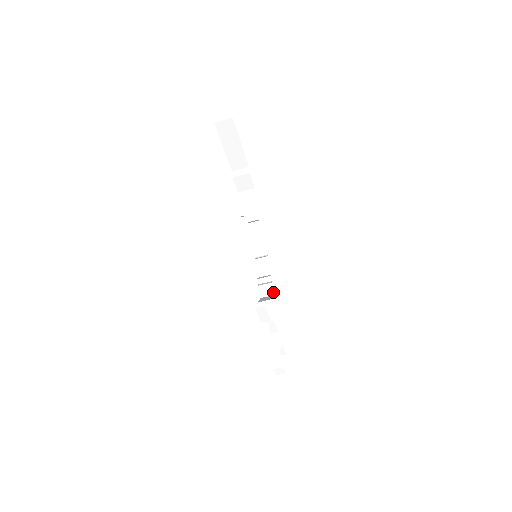
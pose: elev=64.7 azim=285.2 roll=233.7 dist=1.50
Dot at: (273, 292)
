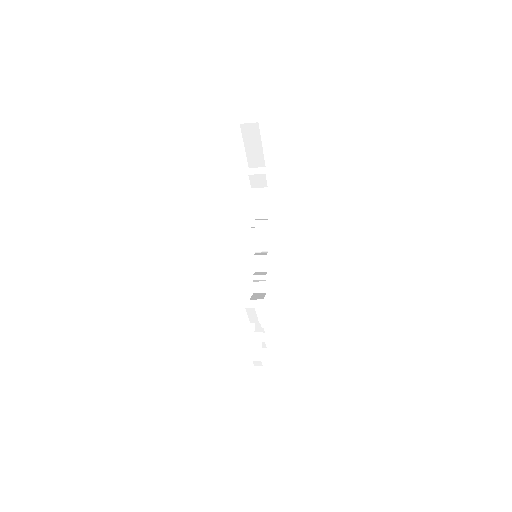
Dot at: occluded
